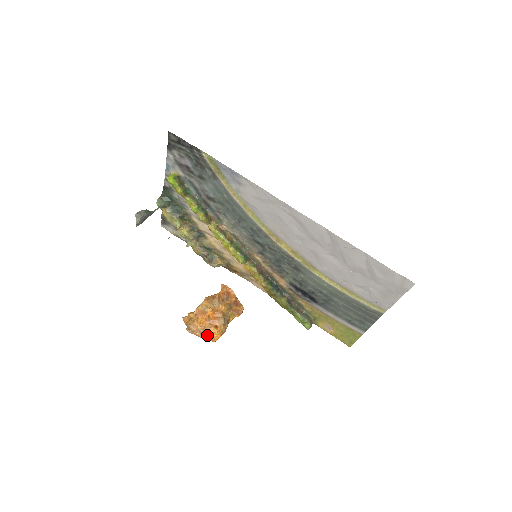
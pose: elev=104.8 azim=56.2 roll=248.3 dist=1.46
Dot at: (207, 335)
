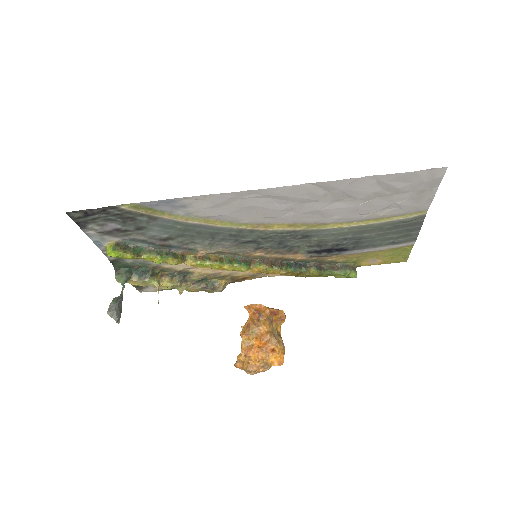
Dot at: (271, 364)
